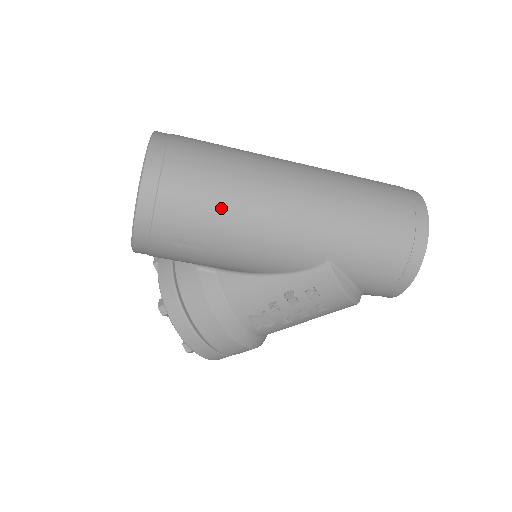
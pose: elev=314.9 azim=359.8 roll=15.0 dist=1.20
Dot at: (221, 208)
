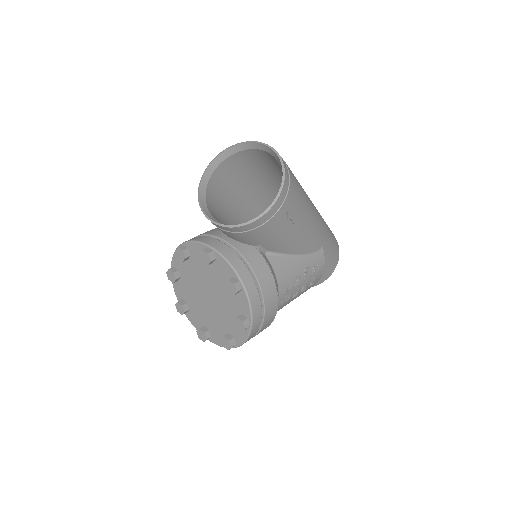
Dot at: (304, 197)
